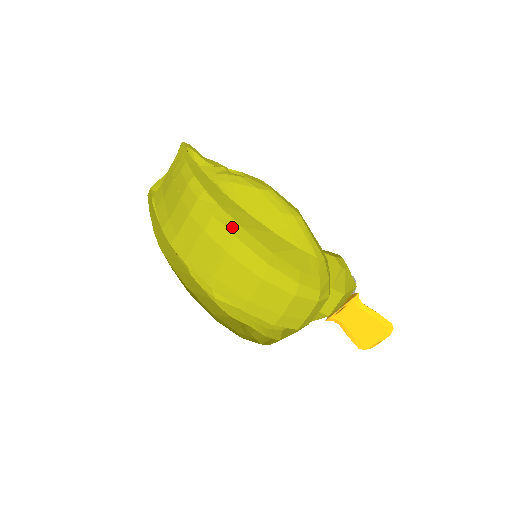
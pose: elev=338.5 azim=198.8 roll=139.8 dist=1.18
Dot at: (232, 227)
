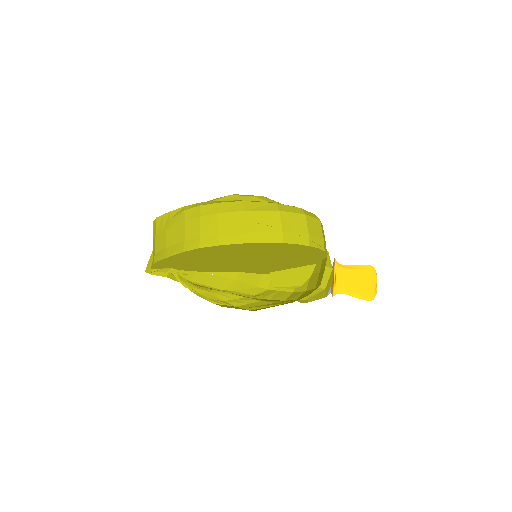
Dot at: (235, 201)
